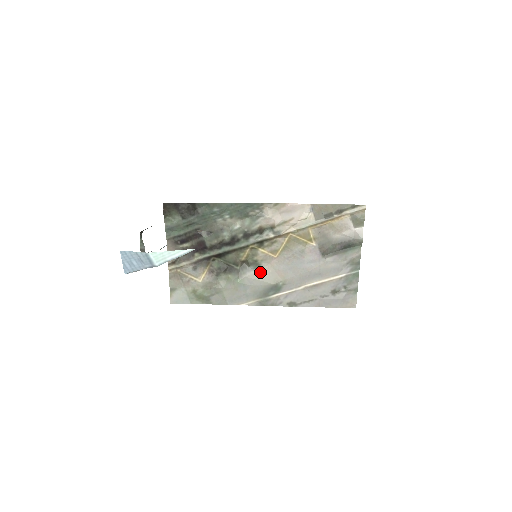
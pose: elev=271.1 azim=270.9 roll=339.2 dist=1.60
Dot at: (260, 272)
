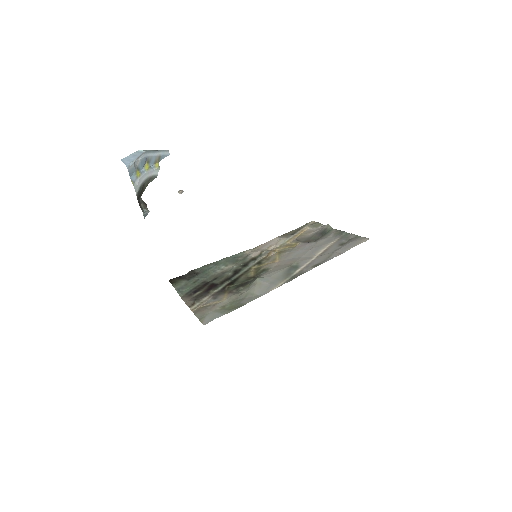
Dot at: (272, 270)
